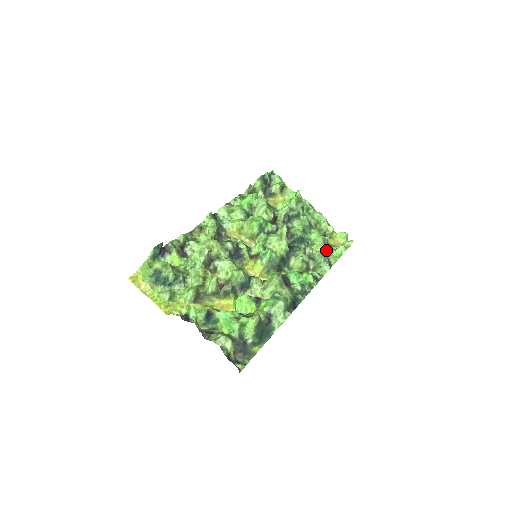
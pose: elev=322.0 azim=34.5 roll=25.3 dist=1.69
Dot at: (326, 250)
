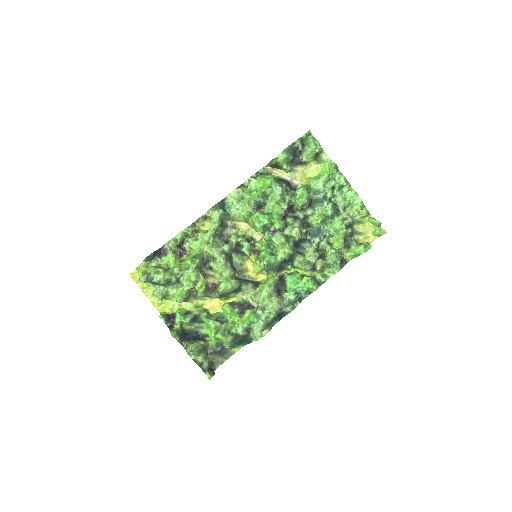
Dot at: (347, 241)
